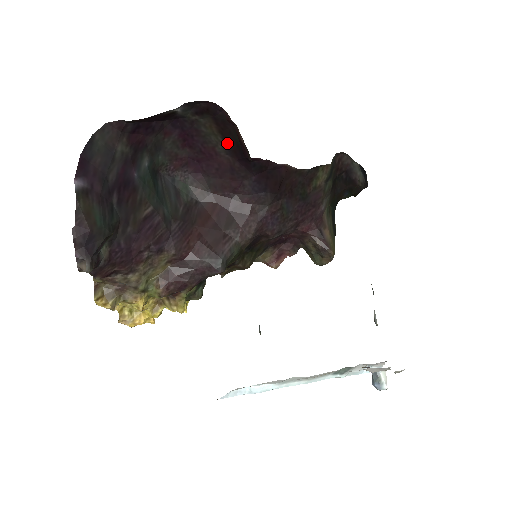
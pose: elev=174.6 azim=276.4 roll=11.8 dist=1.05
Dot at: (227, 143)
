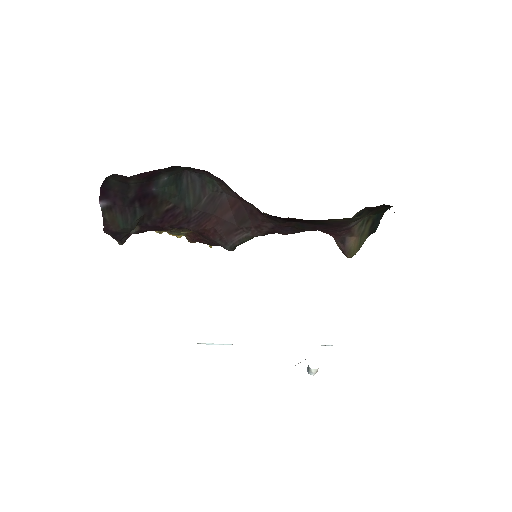
Dot at: occluded
